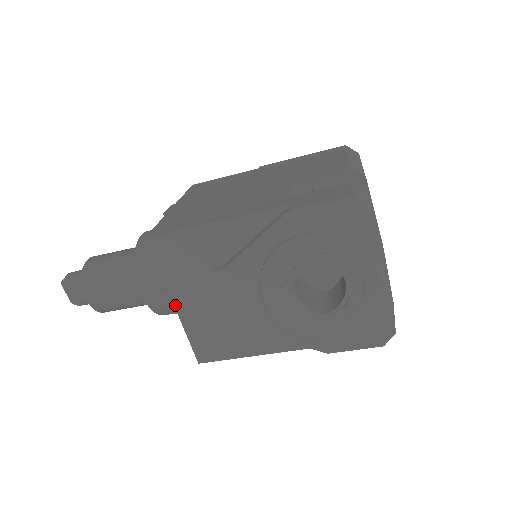
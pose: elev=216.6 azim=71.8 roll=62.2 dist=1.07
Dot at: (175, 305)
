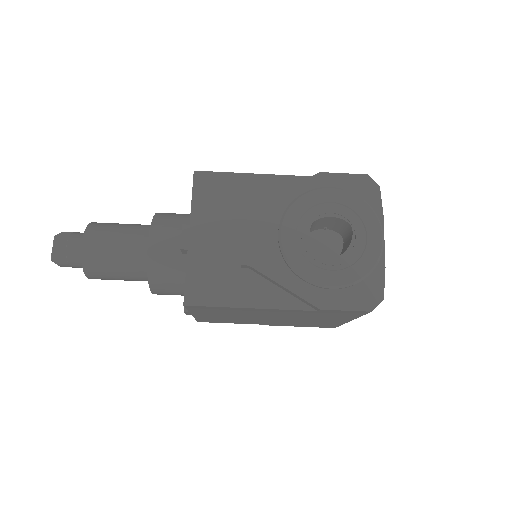
Dot at: (190, 236)
